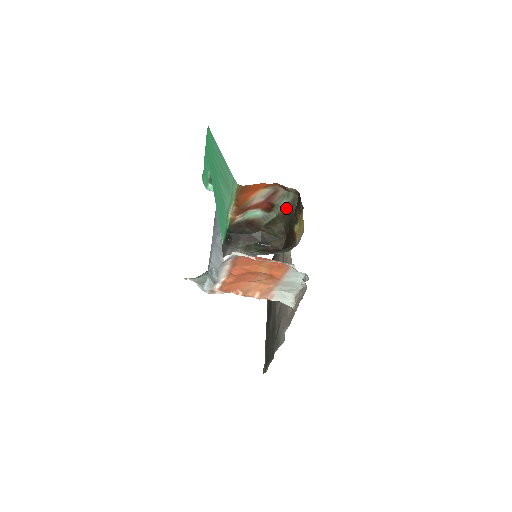
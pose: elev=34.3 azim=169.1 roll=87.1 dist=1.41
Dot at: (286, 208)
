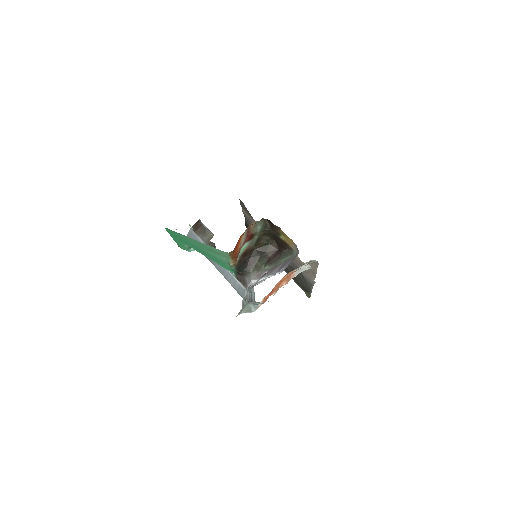
Dot at: (262, 229)
